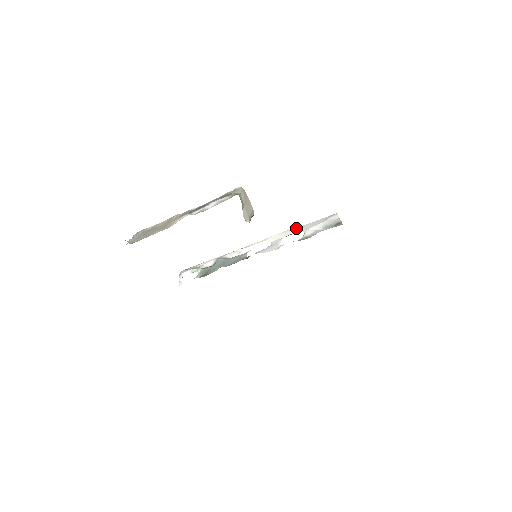
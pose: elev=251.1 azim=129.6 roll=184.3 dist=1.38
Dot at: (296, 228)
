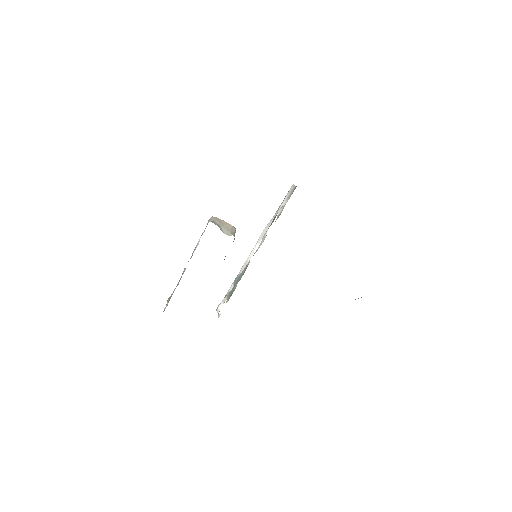
Dot at: (273, 217)
